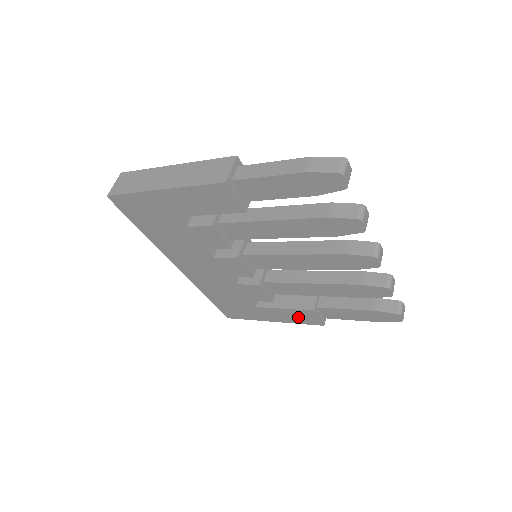
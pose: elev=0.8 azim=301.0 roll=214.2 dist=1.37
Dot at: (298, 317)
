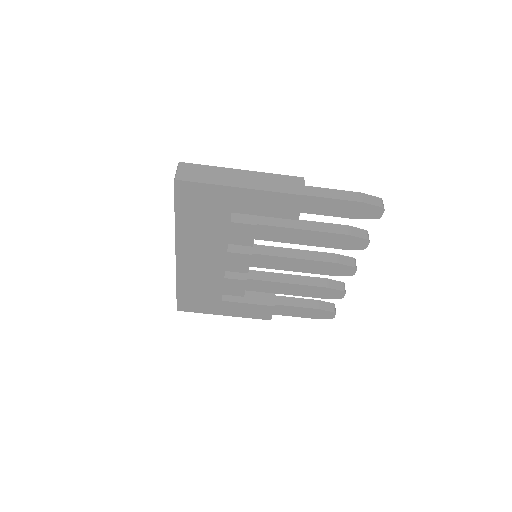
Dot at: (254, 312)
